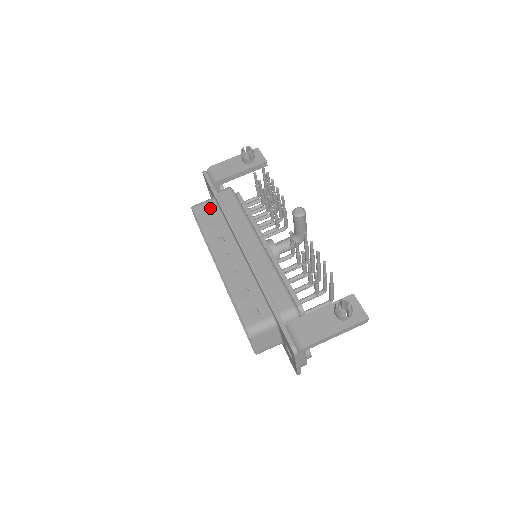
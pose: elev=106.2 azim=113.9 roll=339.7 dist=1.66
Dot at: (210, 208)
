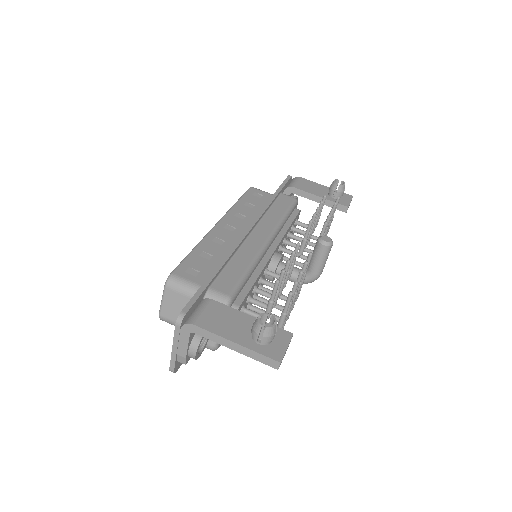
Dot at: (263, 197)
